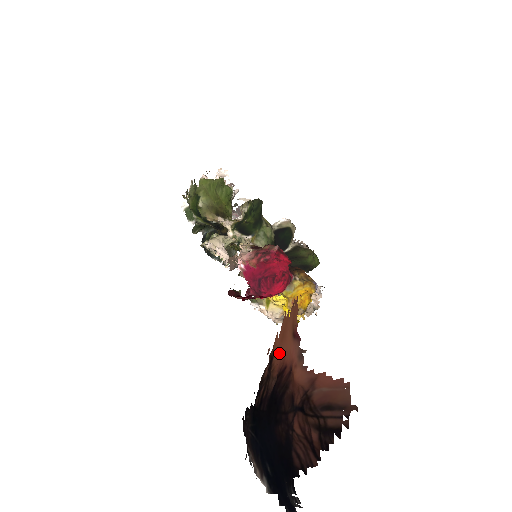
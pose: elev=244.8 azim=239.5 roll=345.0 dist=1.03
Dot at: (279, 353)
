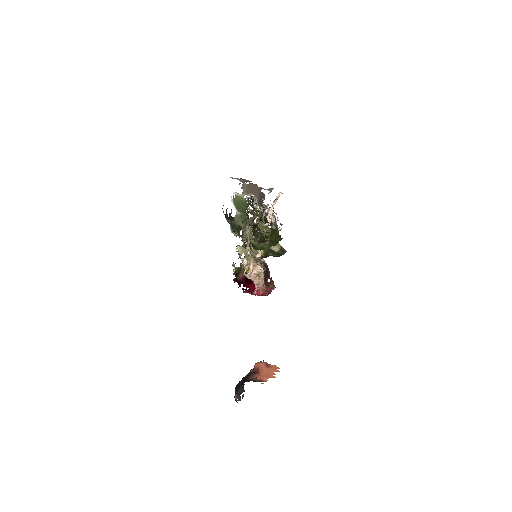
Dot at: (262, 376)
